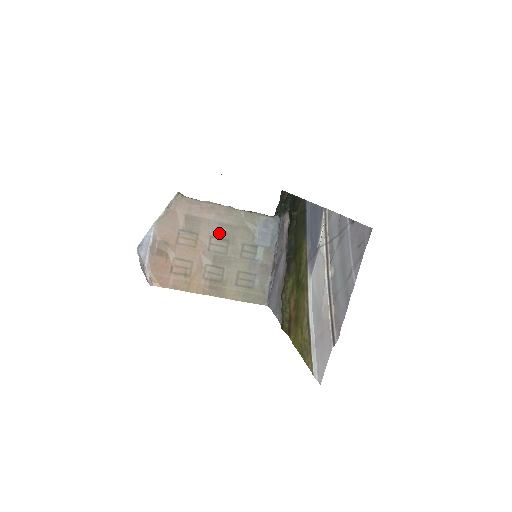
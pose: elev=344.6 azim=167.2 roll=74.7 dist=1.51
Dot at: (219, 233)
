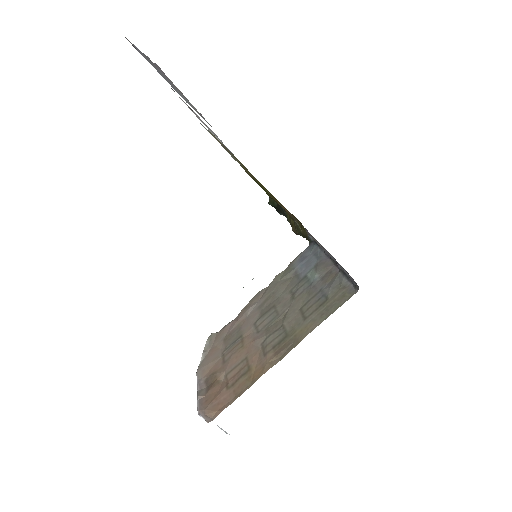
Dot at: (261, 313)
